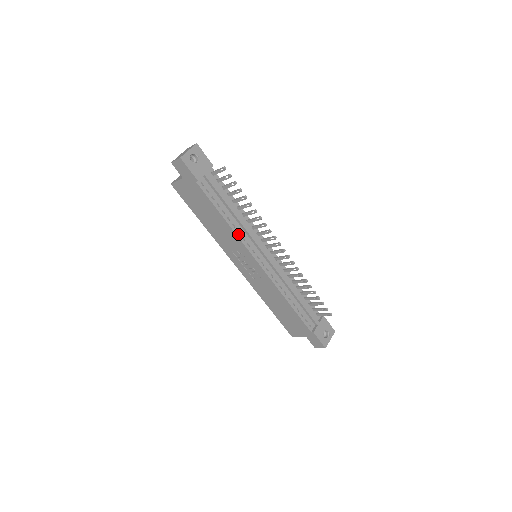
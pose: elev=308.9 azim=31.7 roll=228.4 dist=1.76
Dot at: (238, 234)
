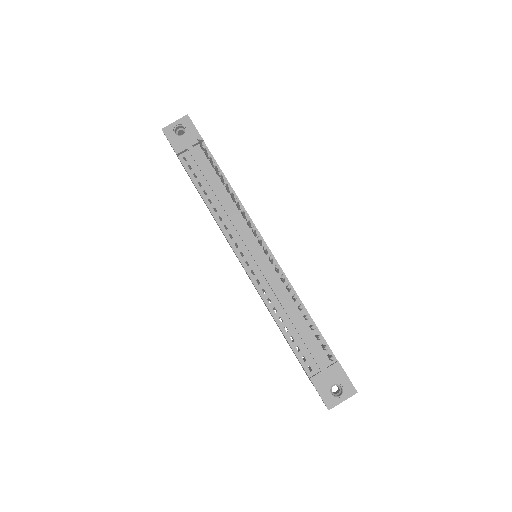
Dot at: (219, 221)
